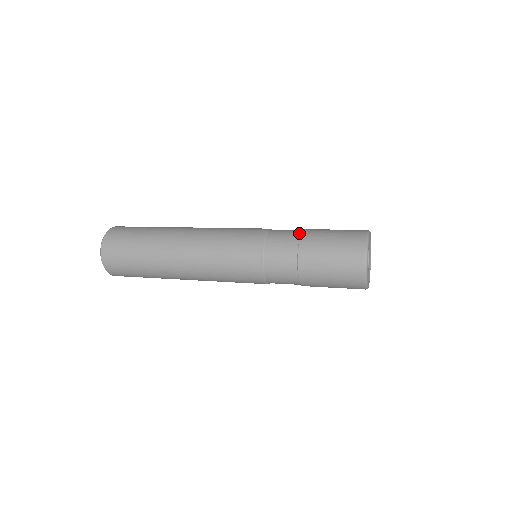
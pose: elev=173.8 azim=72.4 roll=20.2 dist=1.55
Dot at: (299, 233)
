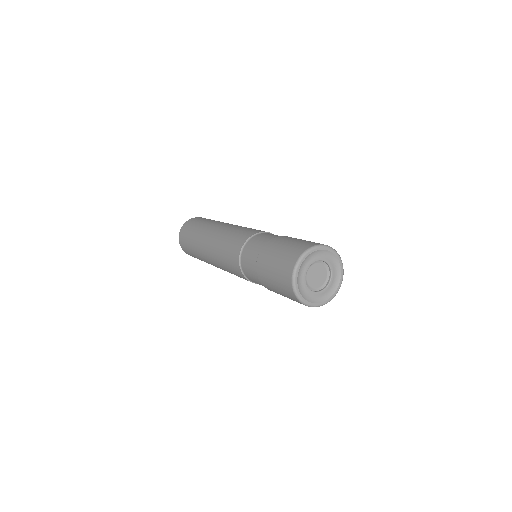
Dot at: occluded
